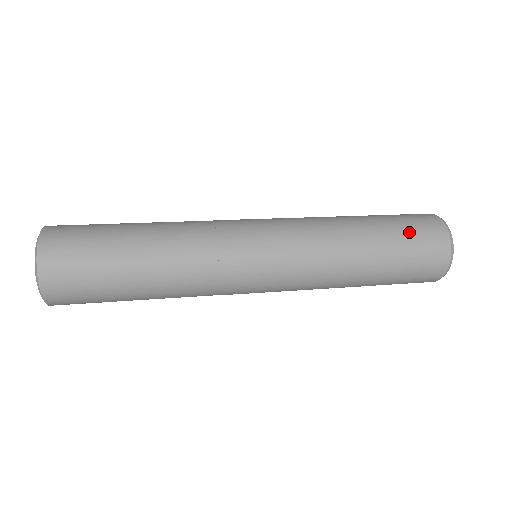
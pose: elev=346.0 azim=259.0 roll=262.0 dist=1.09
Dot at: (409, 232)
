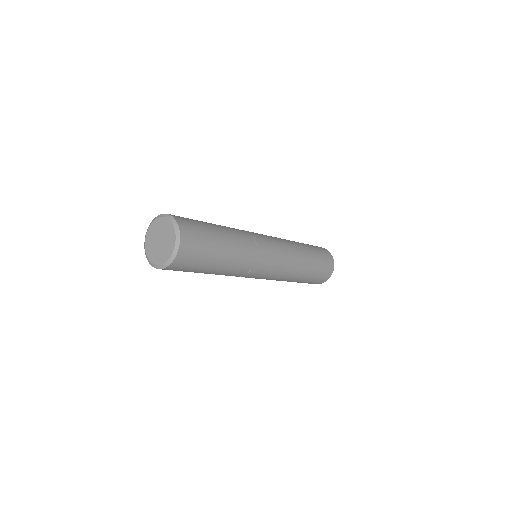
Dot at: (321, 254)
